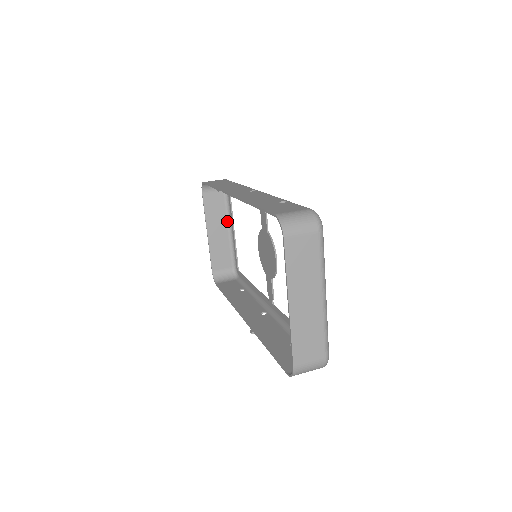
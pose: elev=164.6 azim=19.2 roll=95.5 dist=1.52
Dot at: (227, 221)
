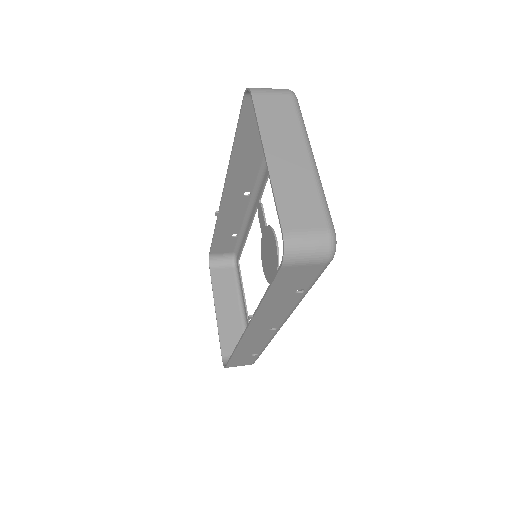
Dot at: (238, 299)
